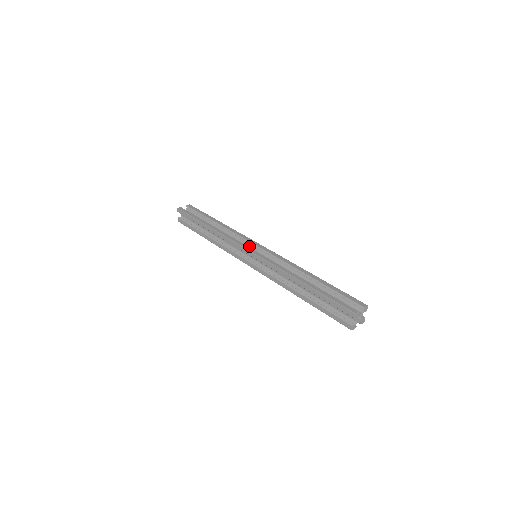
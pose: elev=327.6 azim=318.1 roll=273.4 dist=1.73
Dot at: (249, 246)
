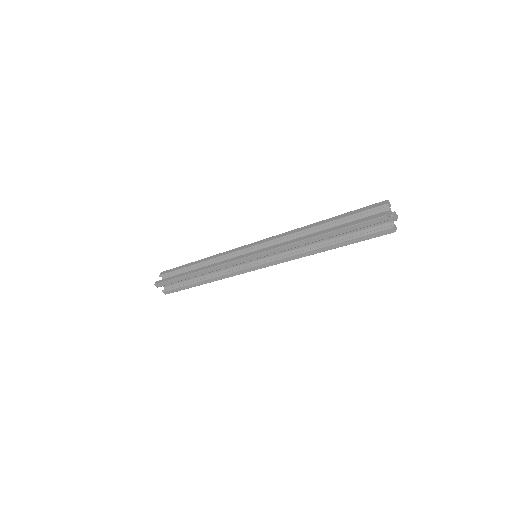
Dot at: occluded
